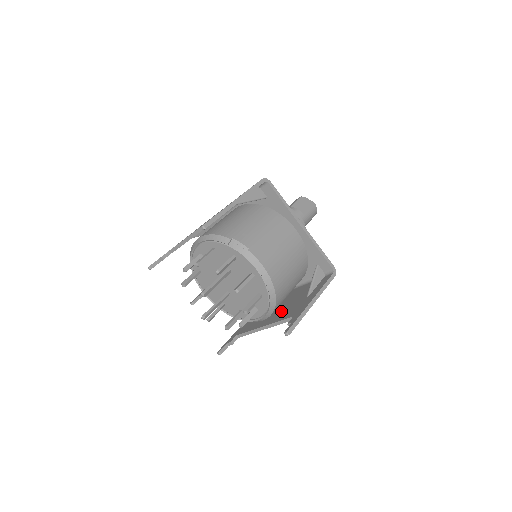
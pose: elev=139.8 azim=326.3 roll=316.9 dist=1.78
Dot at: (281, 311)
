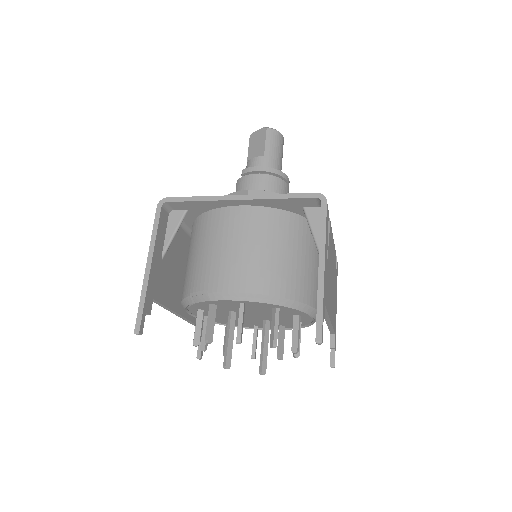
Dot at: occluded
